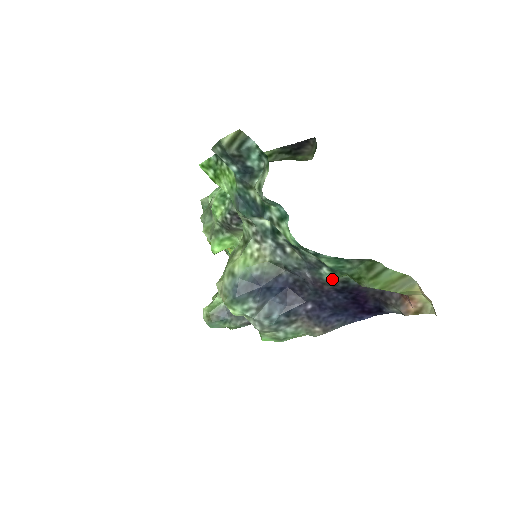
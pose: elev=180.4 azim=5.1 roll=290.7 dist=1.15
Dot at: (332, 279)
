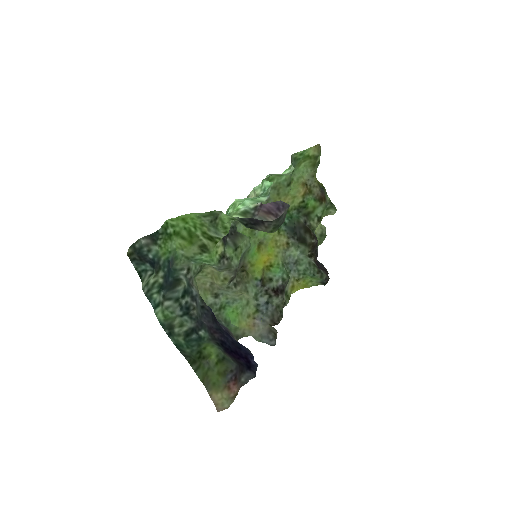
Dot at: (208, 338)
